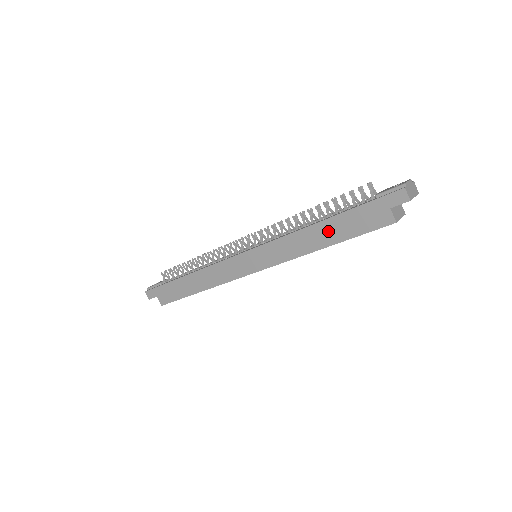
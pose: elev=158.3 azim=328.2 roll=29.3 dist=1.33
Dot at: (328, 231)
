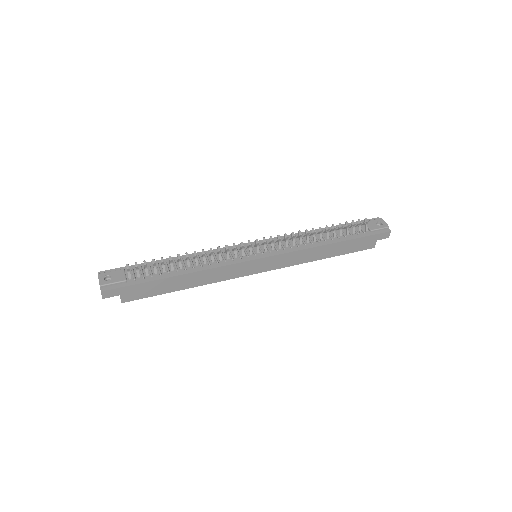
Dot at: (335, 249)
